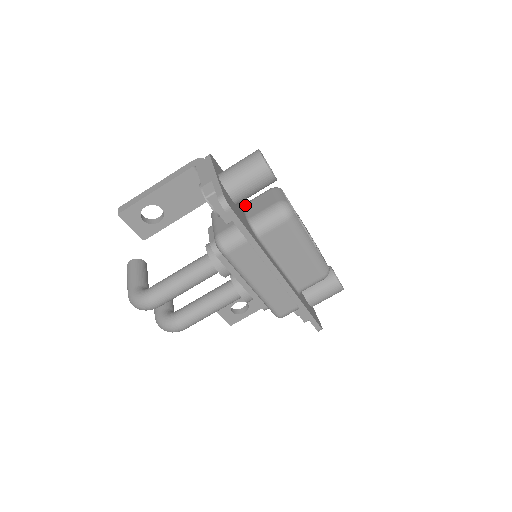
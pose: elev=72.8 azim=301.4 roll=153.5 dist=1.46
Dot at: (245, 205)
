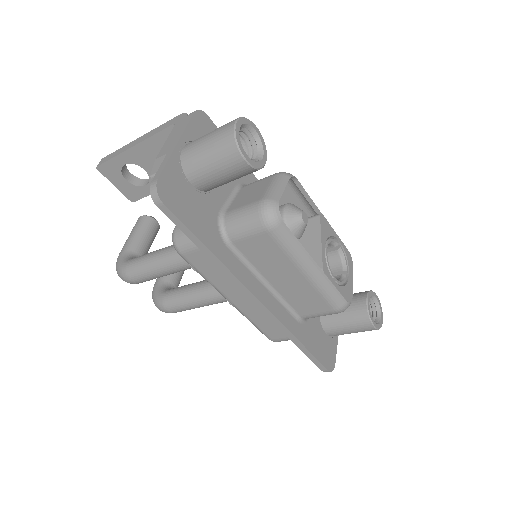
Dot at: (239, 189)
